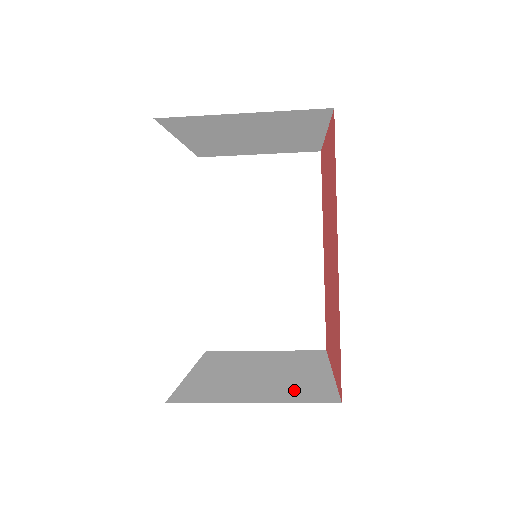
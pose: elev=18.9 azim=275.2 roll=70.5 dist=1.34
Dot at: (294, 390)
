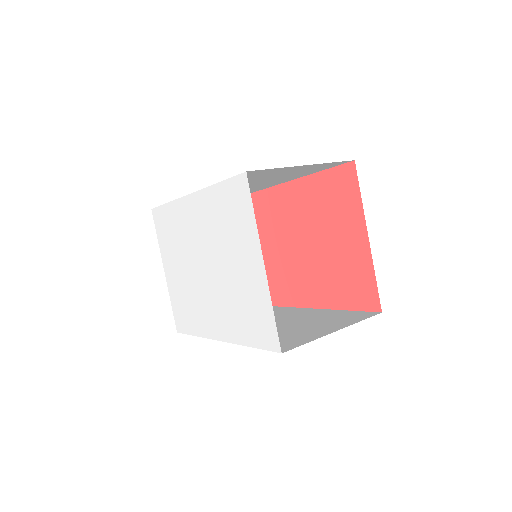
Dot at: occluded
